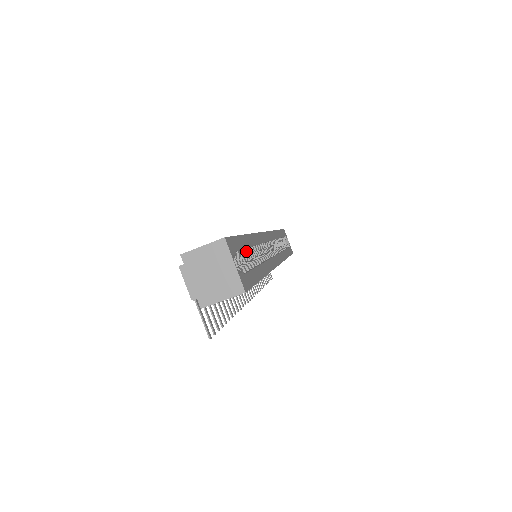
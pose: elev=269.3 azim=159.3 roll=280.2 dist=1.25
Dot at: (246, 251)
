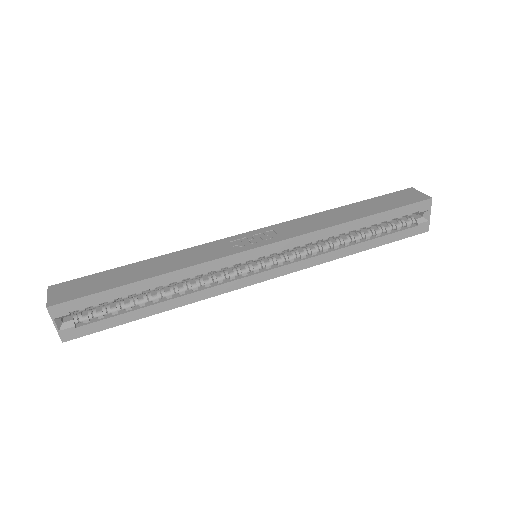
Dot at: (127, 296)
